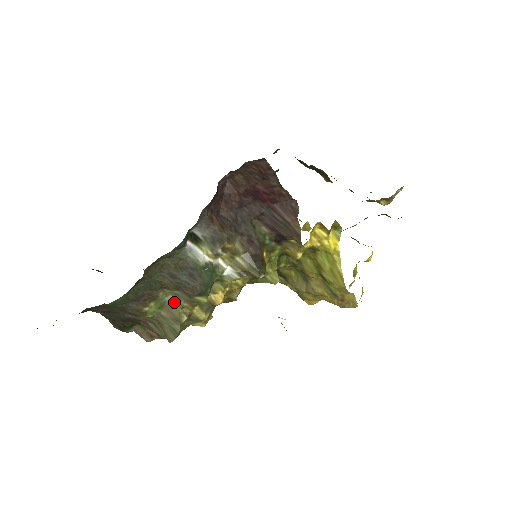
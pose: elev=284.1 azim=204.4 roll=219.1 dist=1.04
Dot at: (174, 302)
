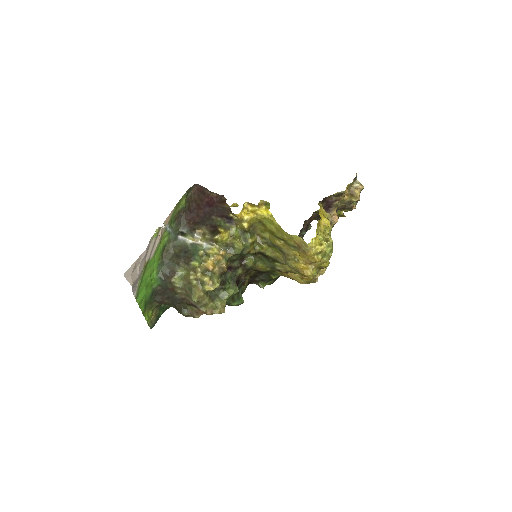
Dot at: (187, 274)
